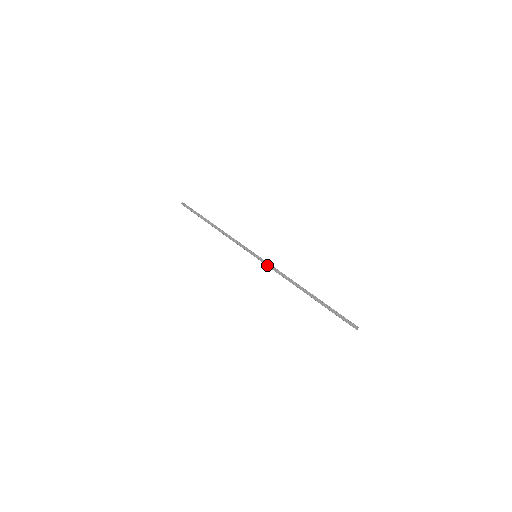
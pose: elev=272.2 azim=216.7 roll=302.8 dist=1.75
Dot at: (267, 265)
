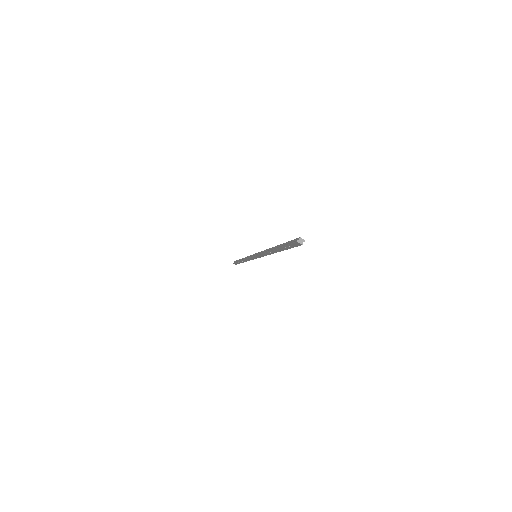
Dot at: (257, 254)
